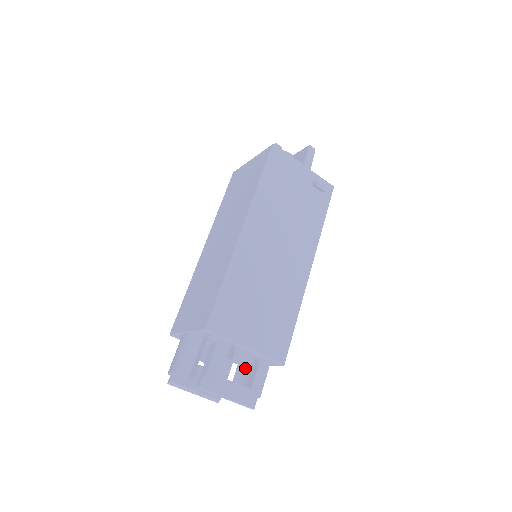
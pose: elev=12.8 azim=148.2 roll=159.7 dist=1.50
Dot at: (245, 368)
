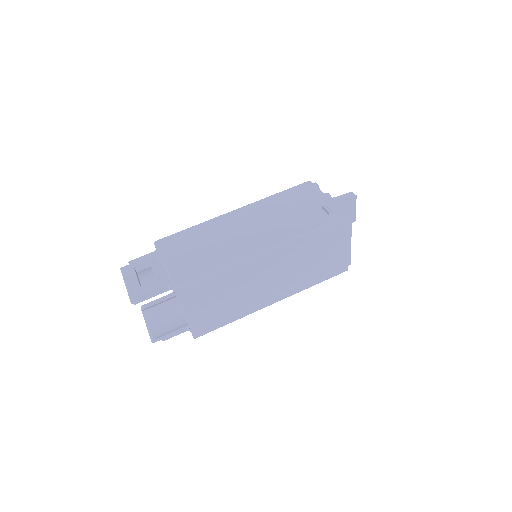
Dot at: occluded
